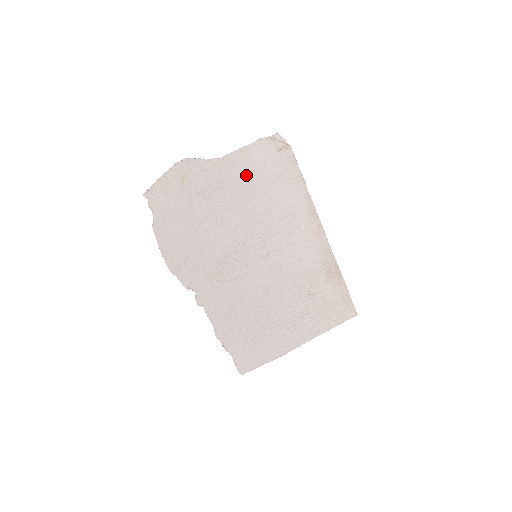
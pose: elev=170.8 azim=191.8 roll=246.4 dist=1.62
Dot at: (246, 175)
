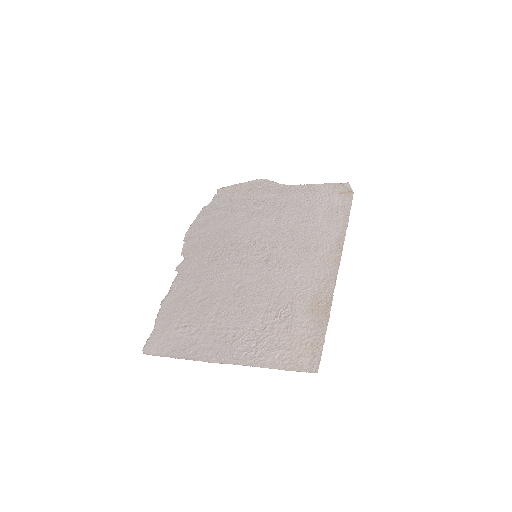
Dot at: (299, 200)
